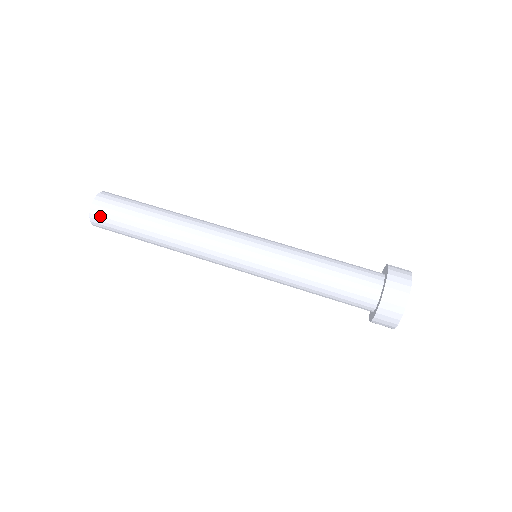
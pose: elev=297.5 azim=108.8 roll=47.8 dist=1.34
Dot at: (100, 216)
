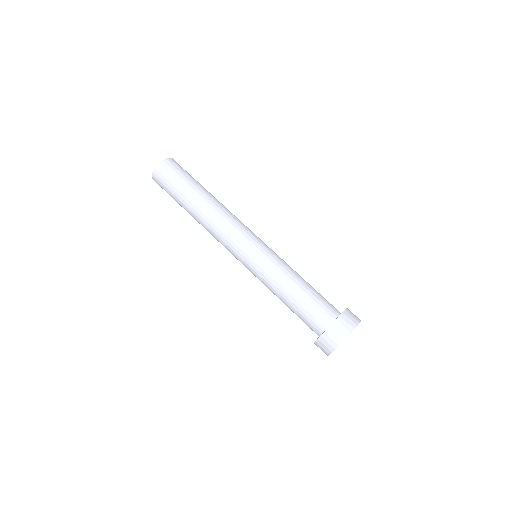
Dot at: (163, 171)
